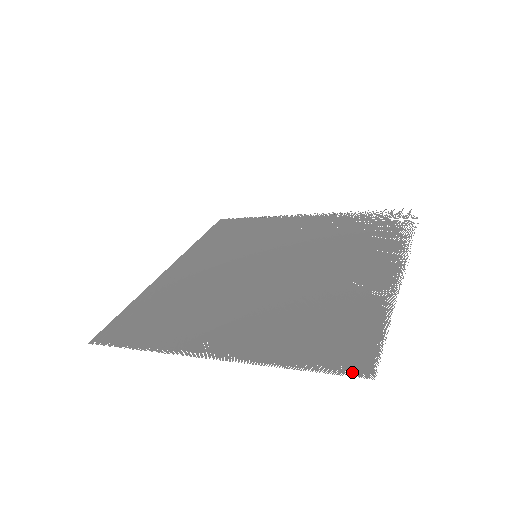
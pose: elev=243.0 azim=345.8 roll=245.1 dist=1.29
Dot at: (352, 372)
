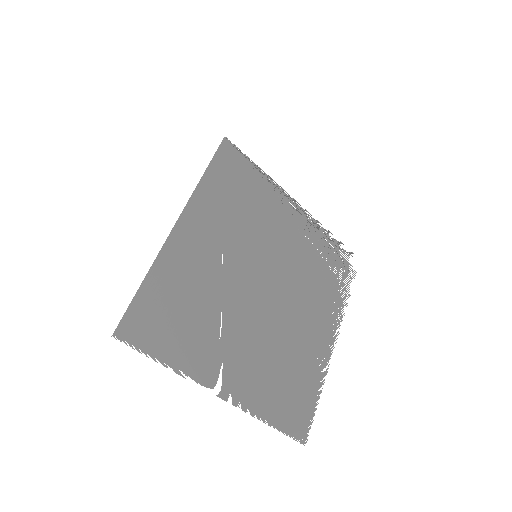
Dot at: (298, 437)
